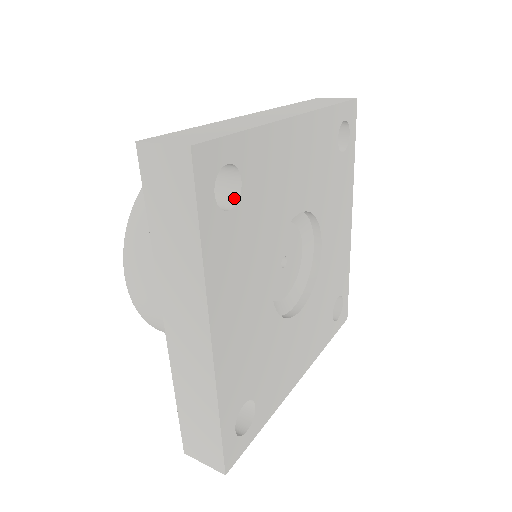
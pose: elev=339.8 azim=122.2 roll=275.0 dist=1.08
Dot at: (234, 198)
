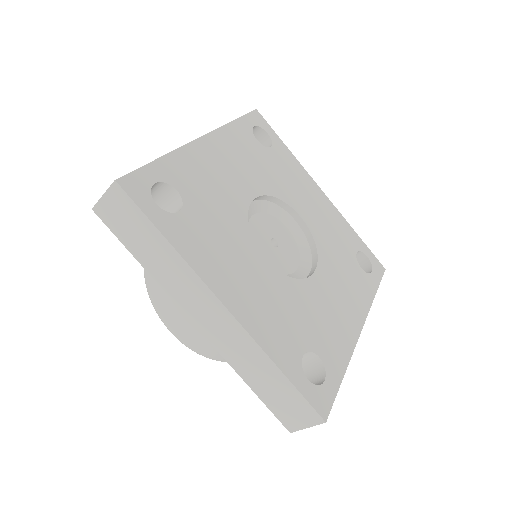
Dot at: occluded
